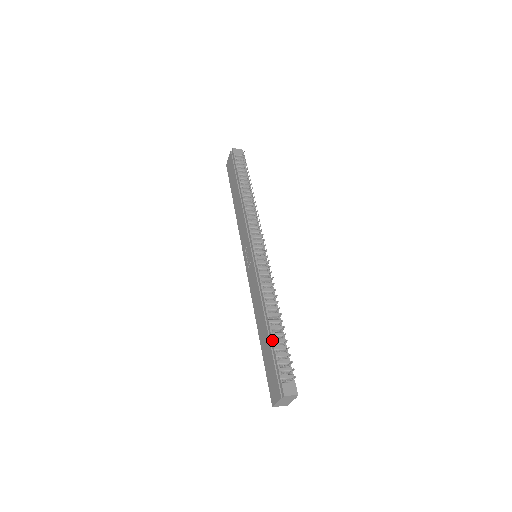
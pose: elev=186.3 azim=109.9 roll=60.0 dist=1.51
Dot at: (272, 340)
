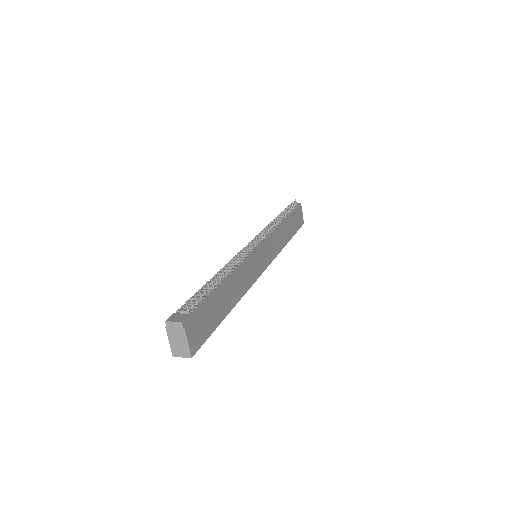
Dot at: occluded
